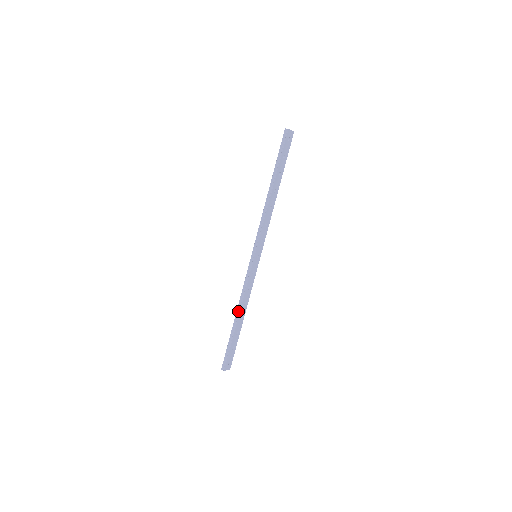
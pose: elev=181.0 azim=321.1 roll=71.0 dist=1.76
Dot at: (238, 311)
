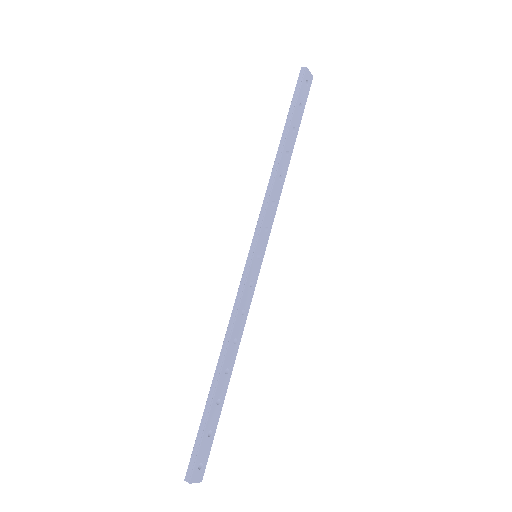
Dot at: (222, 354)
